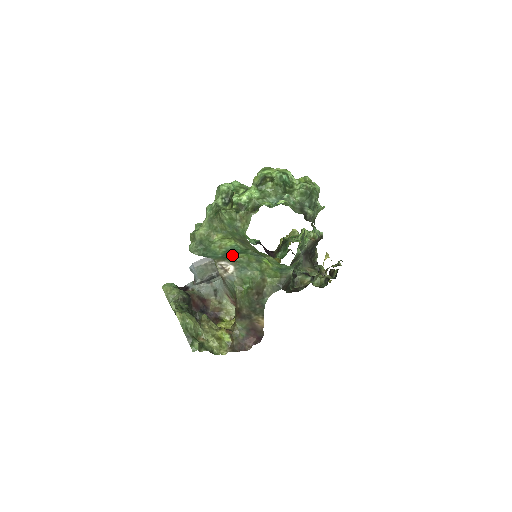
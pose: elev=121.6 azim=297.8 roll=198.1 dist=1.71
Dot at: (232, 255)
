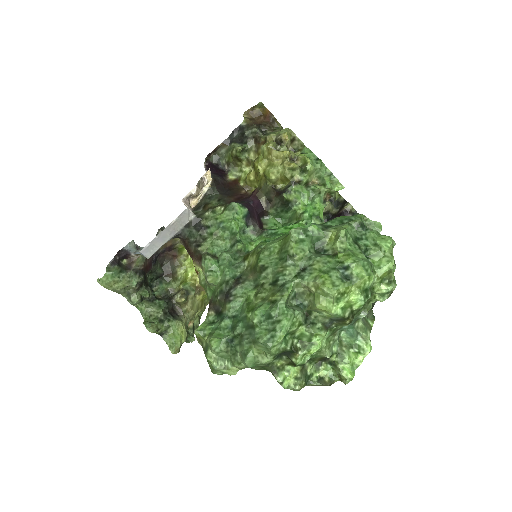
Dot at: occluded
